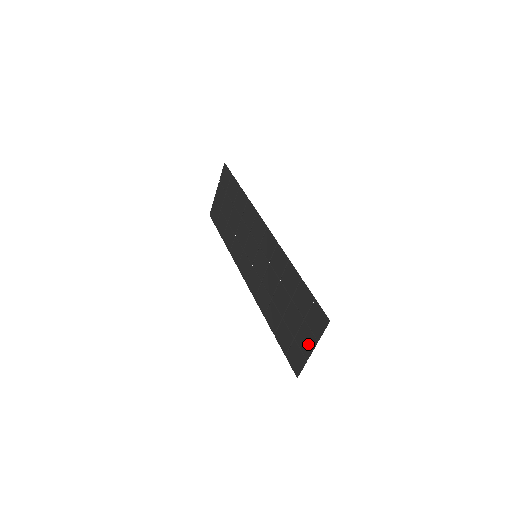
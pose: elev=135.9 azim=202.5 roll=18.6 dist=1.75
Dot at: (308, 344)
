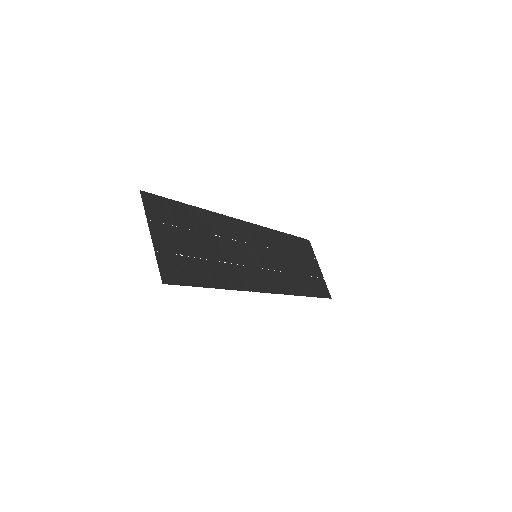
Dot at: (158, 237)
